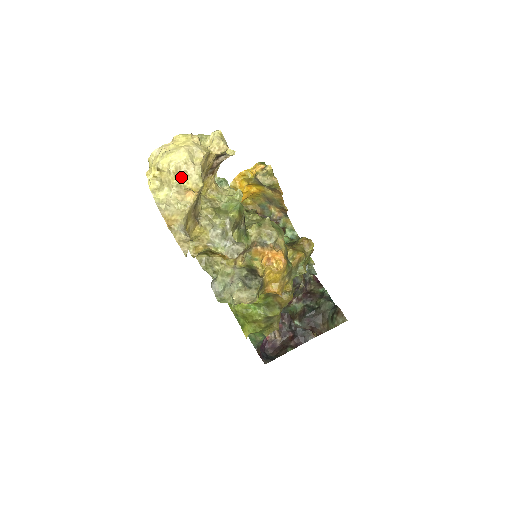
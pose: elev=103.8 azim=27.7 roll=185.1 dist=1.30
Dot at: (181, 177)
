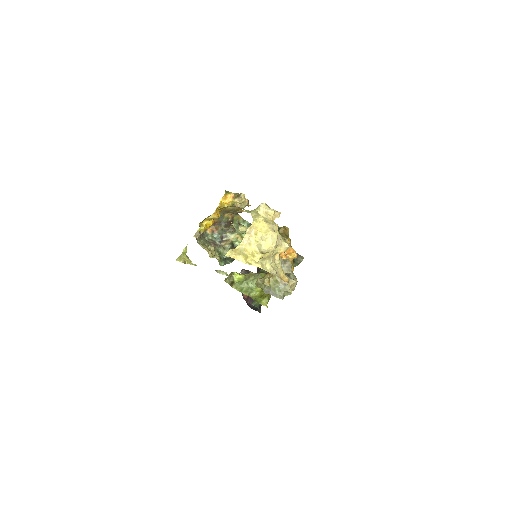
Dot at: (276, 249)
